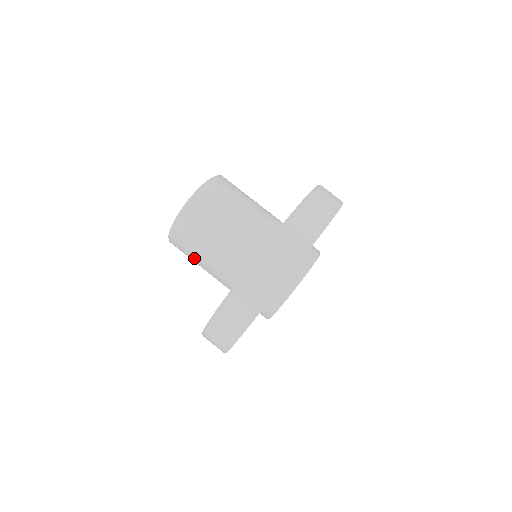
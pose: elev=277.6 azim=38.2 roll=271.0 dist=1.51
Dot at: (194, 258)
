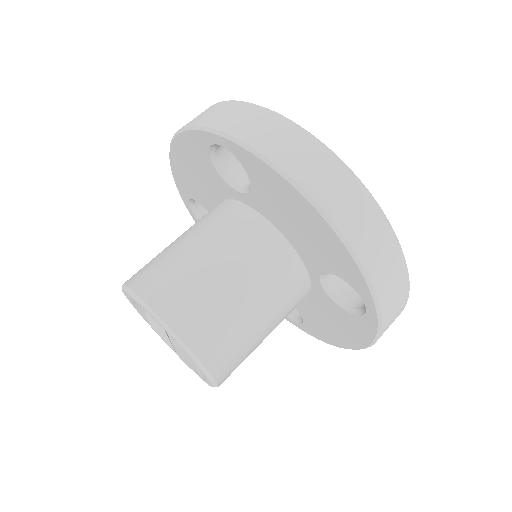
Dot at: occluded
